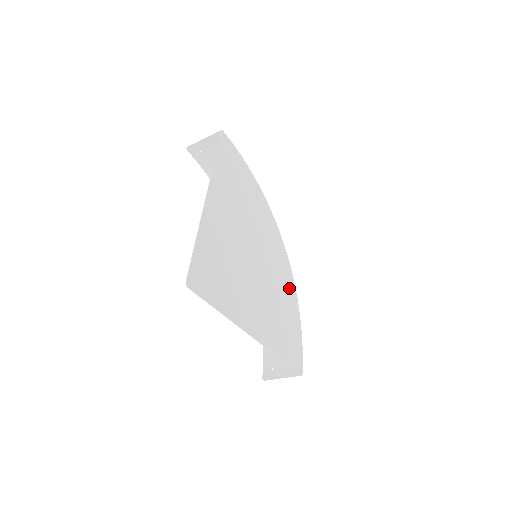
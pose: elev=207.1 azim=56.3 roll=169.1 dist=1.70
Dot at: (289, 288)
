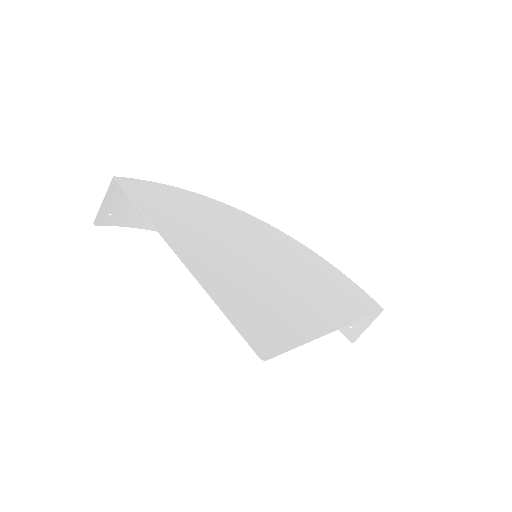
Dot at: (302, 252)
